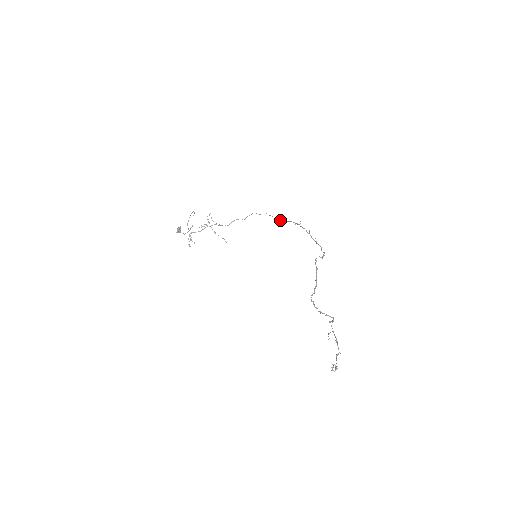
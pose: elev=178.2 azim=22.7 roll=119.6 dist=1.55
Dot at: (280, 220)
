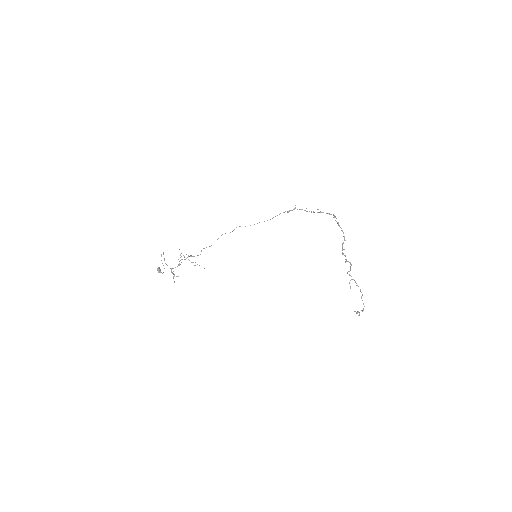
Dot at: occluded
